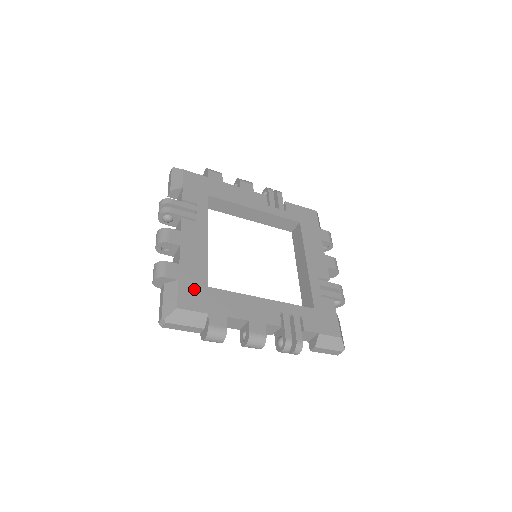
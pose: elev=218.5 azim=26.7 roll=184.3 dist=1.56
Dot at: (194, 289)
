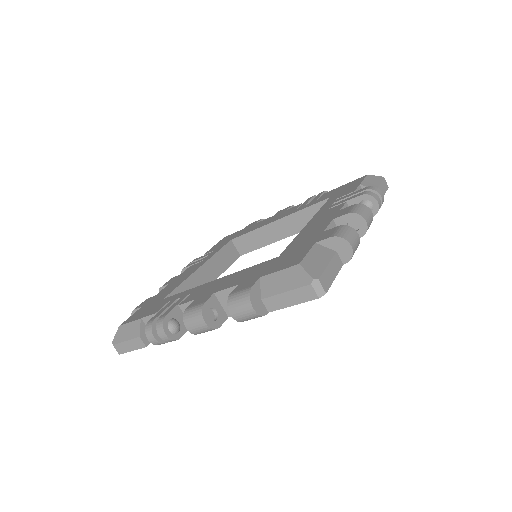
Dot at: (278, 263)
